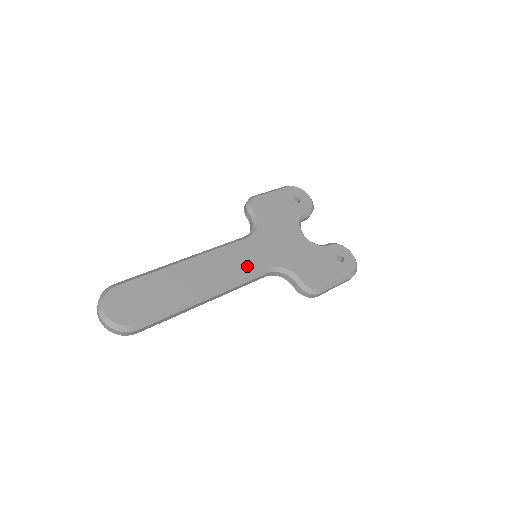
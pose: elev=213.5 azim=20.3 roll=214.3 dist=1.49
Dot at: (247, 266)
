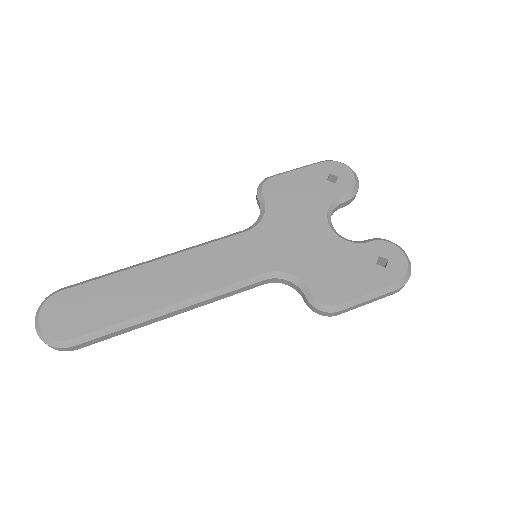
Dot at: (235, 270)
